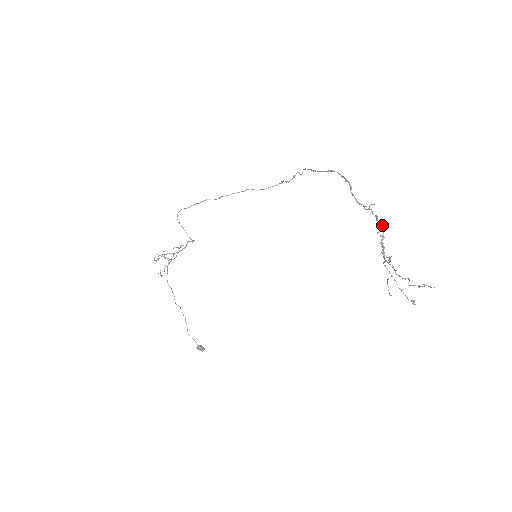
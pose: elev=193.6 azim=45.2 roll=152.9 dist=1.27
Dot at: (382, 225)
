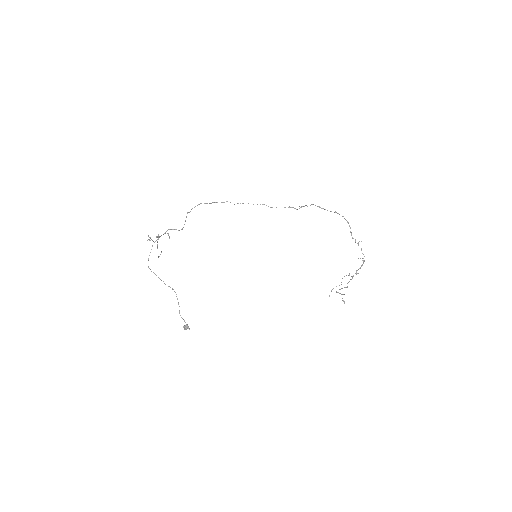
Dot at: occluded
